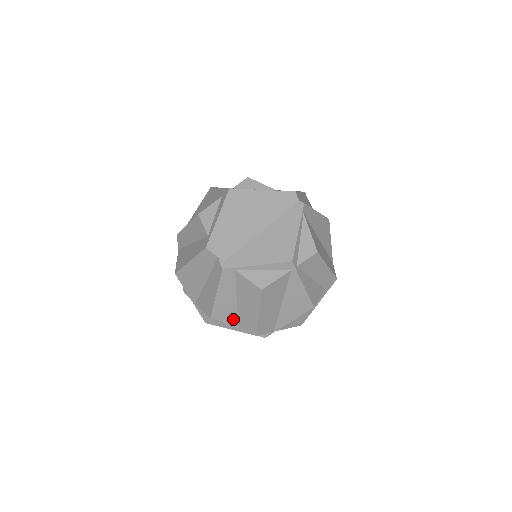
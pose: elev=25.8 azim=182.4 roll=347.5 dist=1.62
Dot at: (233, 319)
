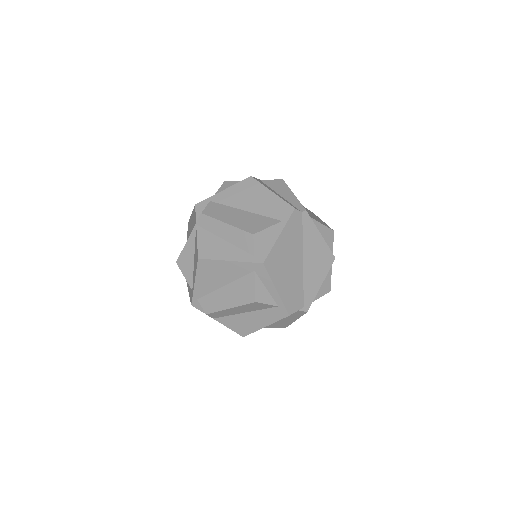
Dot at: occluded
